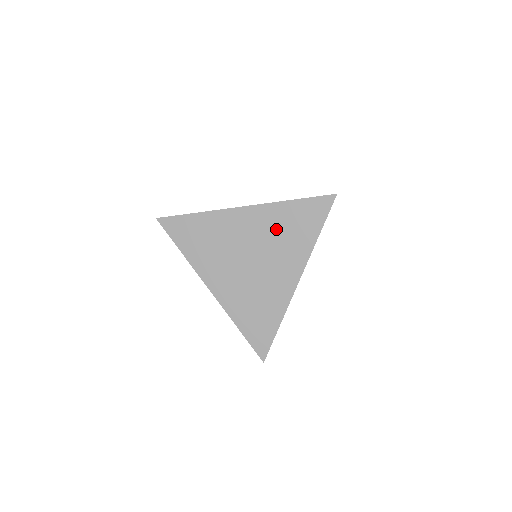
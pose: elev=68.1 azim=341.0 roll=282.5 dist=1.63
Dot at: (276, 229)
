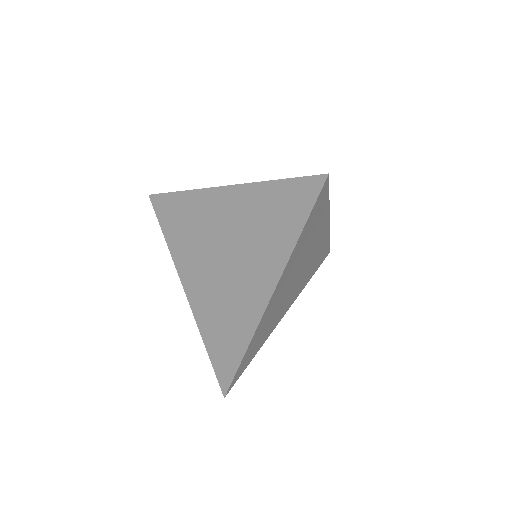
Dot at: (252, 220)
